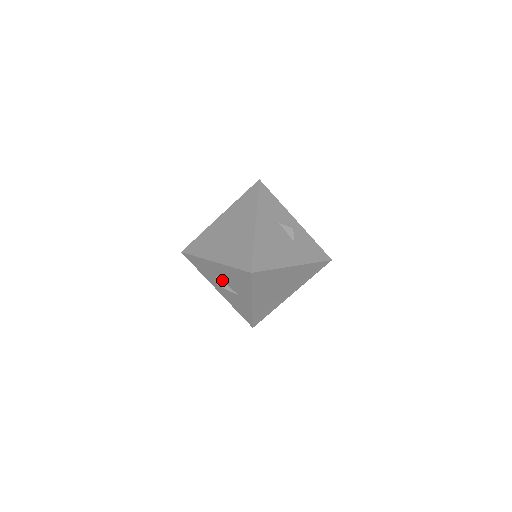
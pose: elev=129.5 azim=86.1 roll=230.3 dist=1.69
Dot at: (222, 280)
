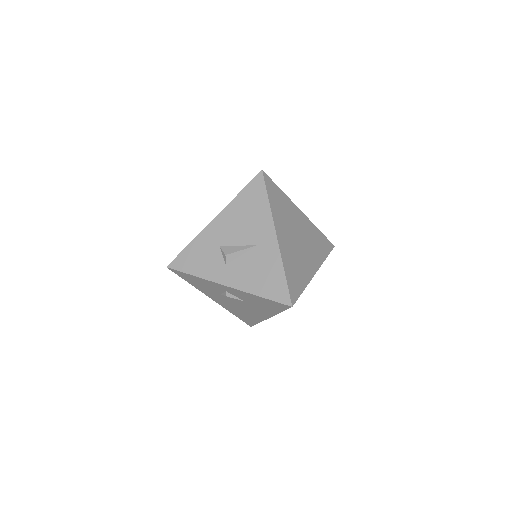
Dot at: (230, 245)
